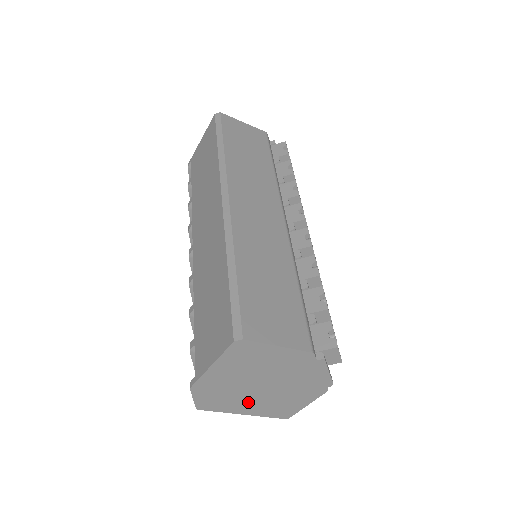
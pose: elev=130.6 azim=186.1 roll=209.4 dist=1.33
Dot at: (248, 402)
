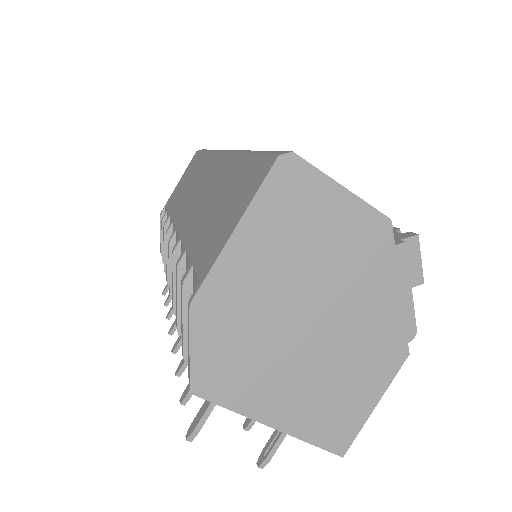
Dot at: (282, 377)
